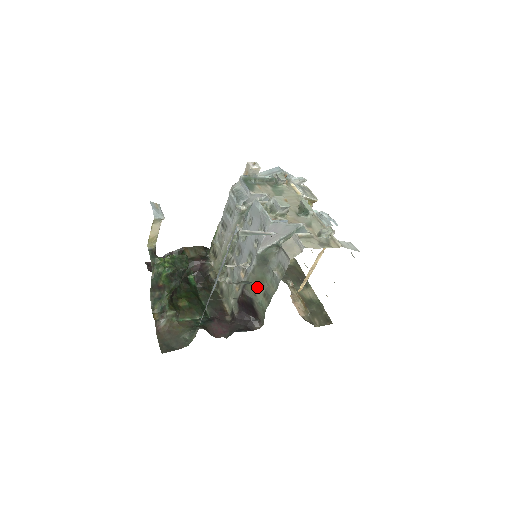
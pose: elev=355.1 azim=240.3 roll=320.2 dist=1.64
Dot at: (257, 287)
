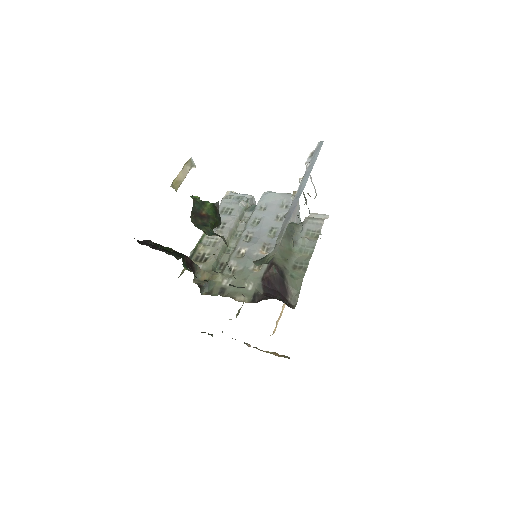
Dot at: (285, 260)
